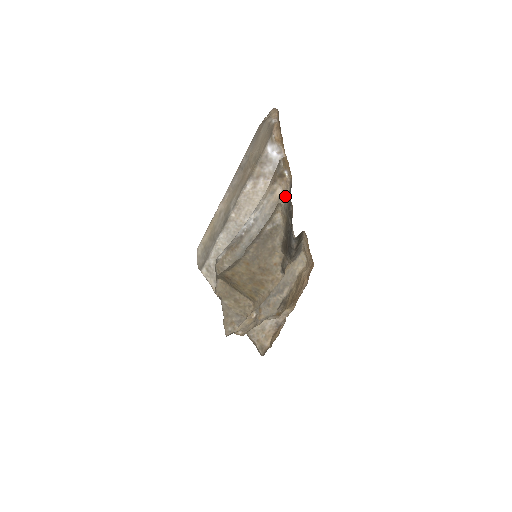
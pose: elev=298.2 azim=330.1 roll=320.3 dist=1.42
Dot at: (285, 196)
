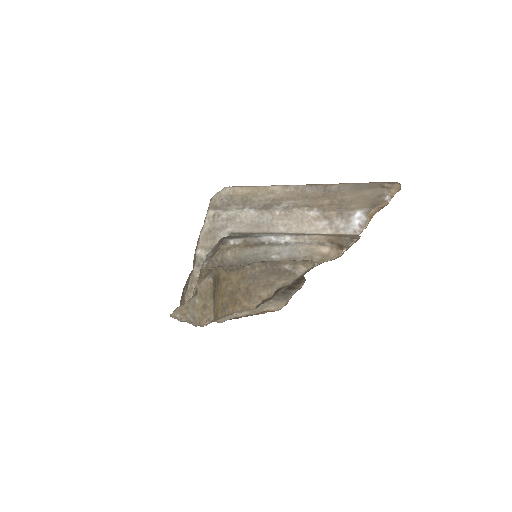
Dot at: (324, 260)
